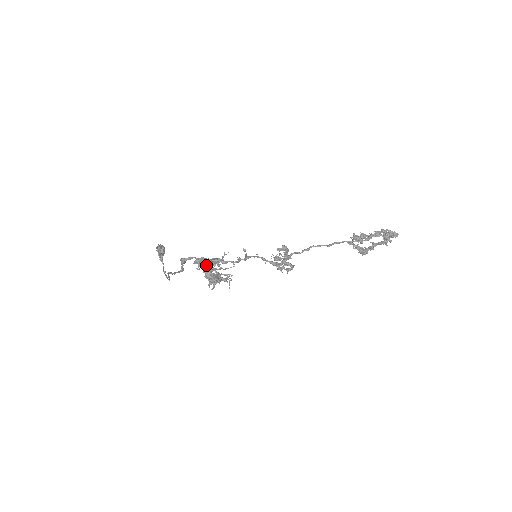
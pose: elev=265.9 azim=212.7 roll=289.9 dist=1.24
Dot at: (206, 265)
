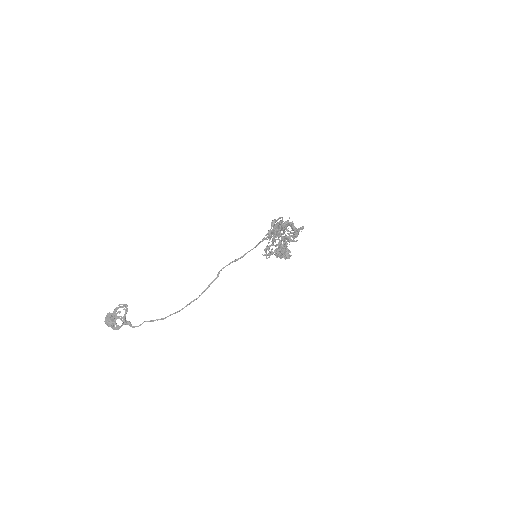
Dot at: (289, 222)
